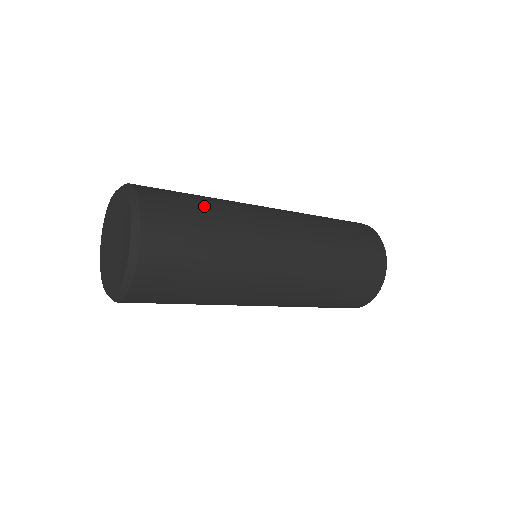
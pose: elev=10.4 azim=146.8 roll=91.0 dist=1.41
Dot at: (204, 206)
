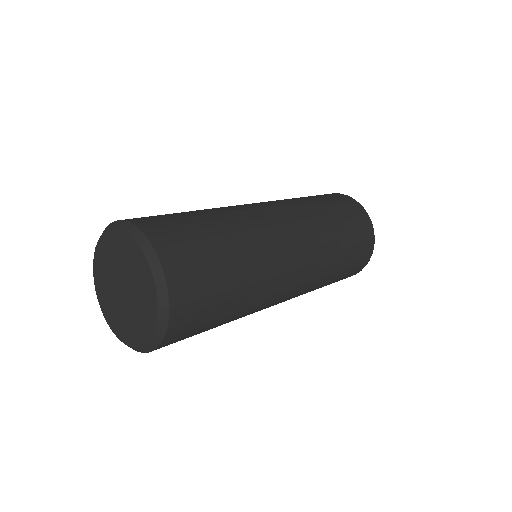
Dot at: (220, 238)
